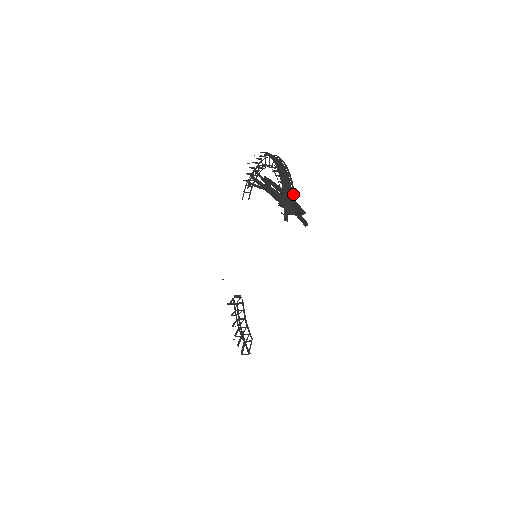
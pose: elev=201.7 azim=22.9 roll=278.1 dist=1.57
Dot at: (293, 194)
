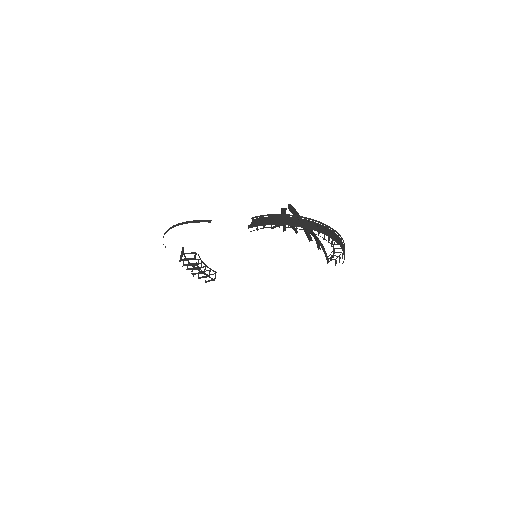
Dot at: occluded
